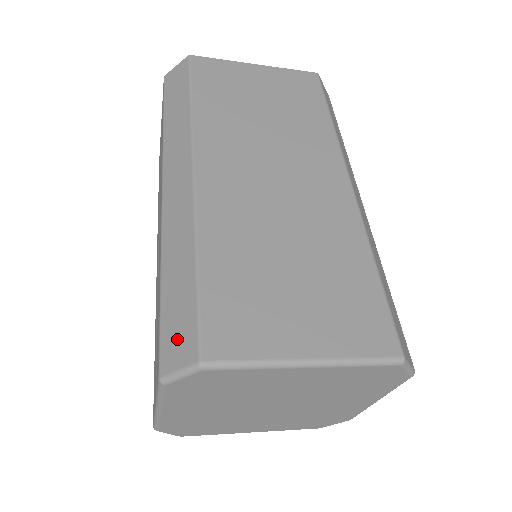
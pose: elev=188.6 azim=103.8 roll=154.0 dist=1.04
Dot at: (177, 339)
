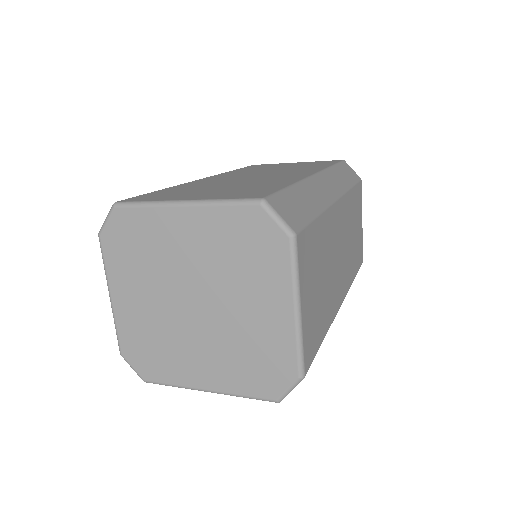
Dot at: occluded
